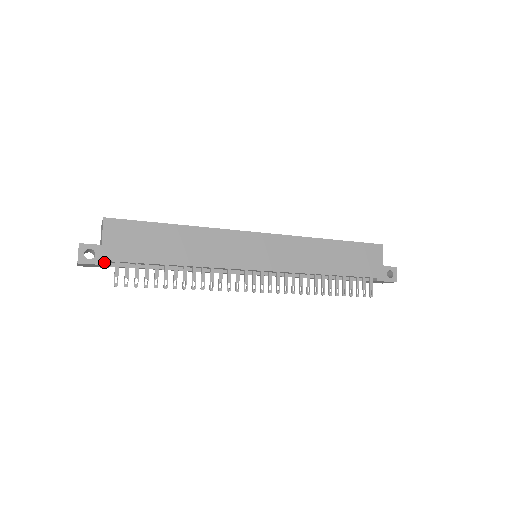
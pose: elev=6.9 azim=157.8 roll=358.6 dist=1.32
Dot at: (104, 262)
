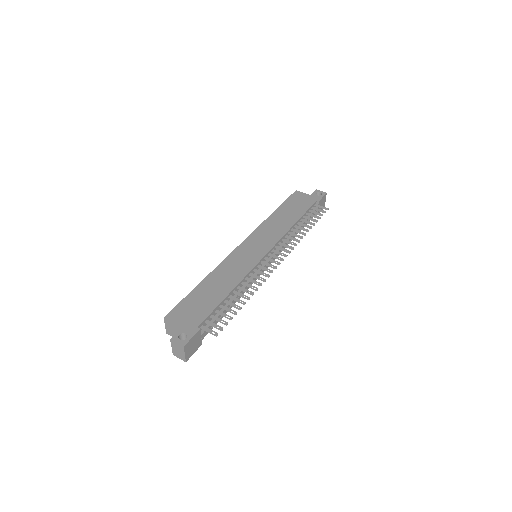
Dot at: (195, 332)
